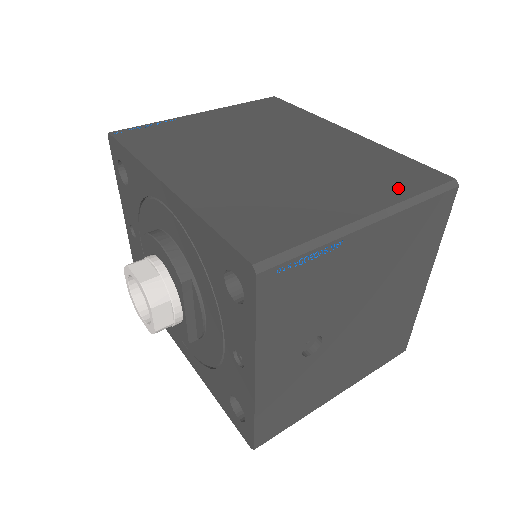
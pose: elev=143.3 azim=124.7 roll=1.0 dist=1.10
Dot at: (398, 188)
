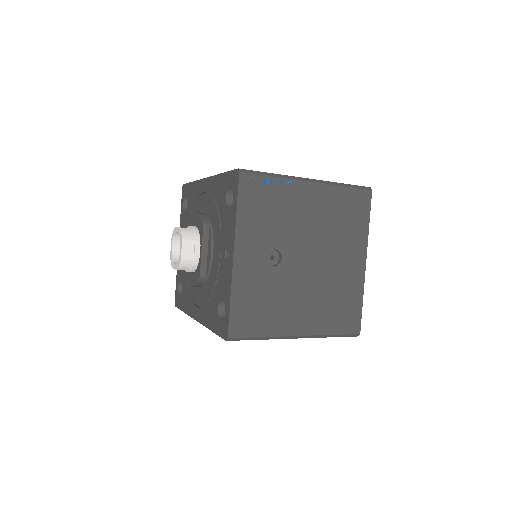
Dot at: occluded
